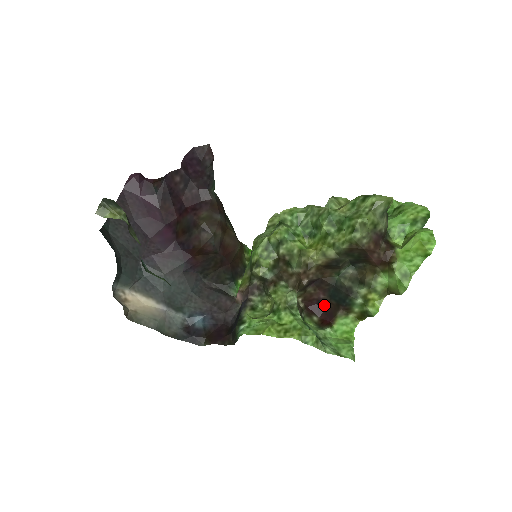
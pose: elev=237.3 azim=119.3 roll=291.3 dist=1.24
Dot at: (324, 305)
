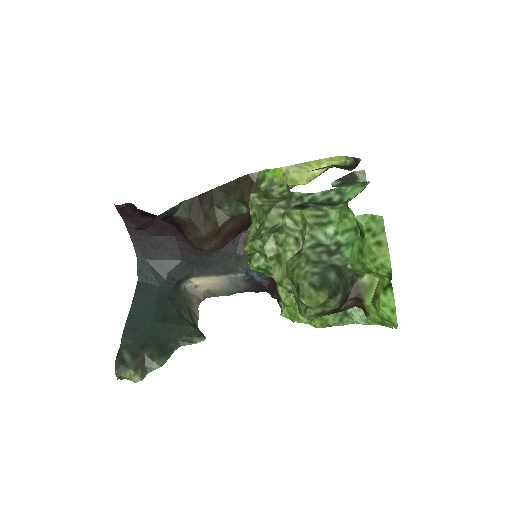
Dot at: occluded
